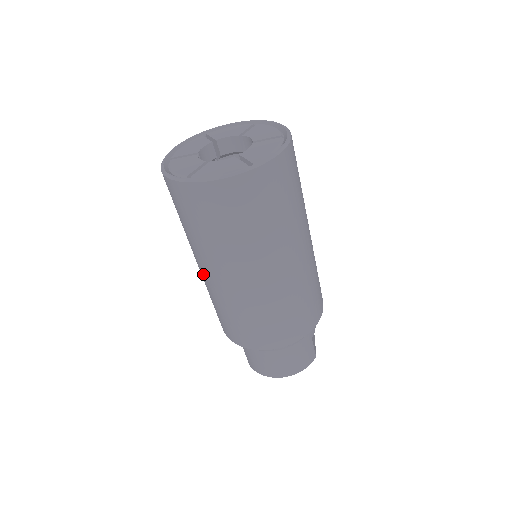
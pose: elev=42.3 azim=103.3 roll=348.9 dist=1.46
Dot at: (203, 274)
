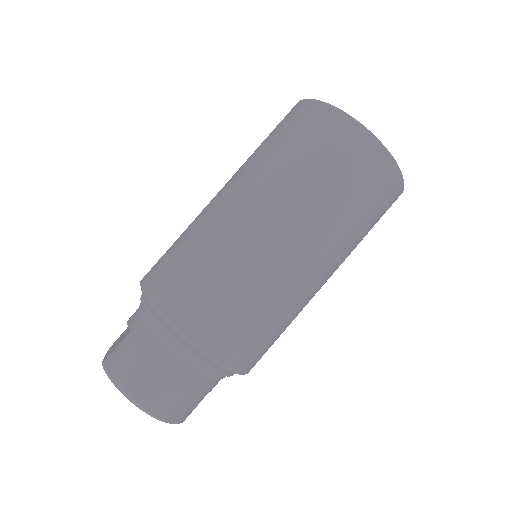
Dot at: (228, 205)
